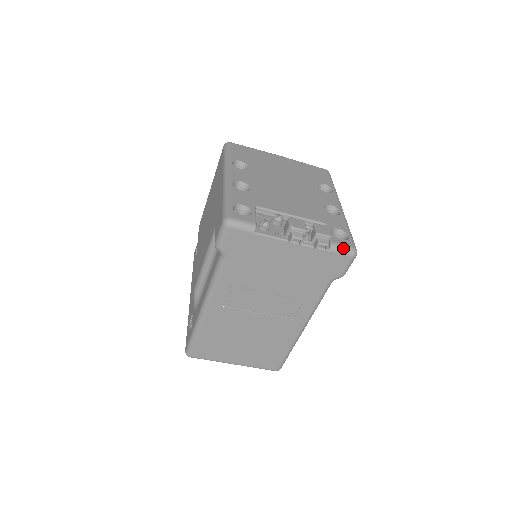
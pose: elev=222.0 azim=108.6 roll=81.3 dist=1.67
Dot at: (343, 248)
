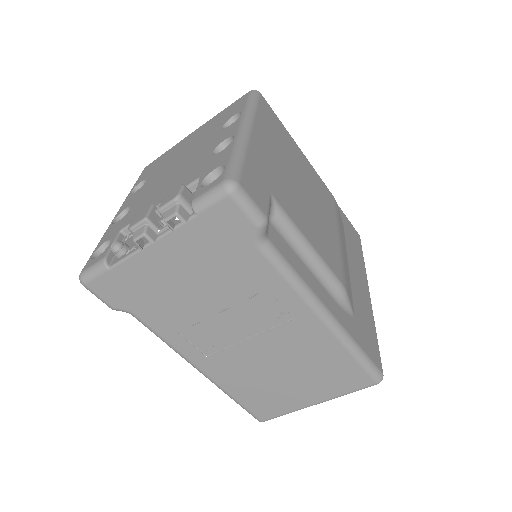
Dot at: (207, 196)
